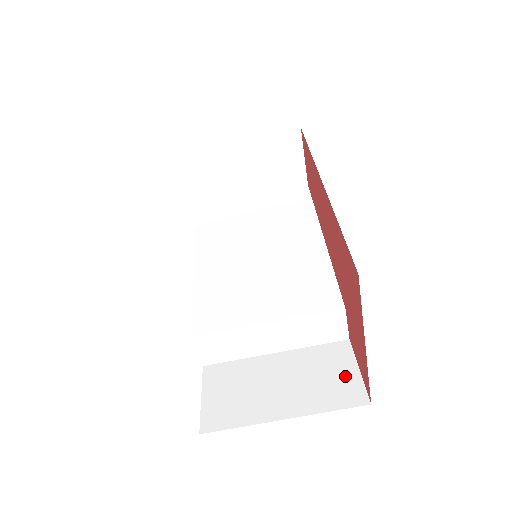
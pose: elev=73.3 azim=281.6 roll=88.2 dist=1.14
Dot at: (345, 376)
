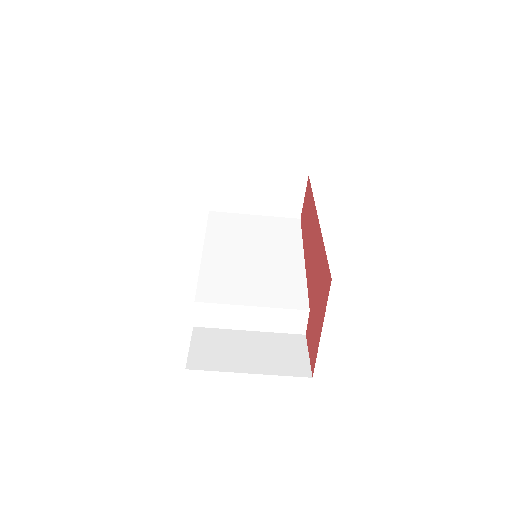
Dot at: (298, 357)
